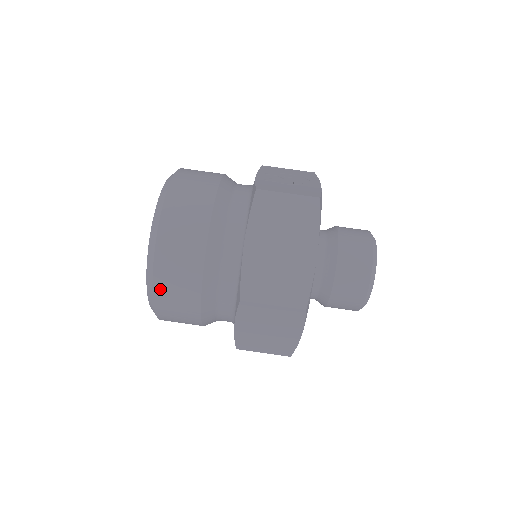
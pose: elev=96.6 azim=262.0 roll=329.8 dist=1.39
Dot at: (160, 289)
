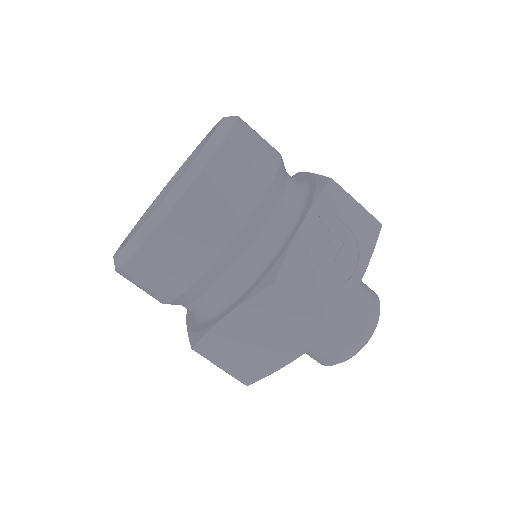
Dot at: (124, 276)
